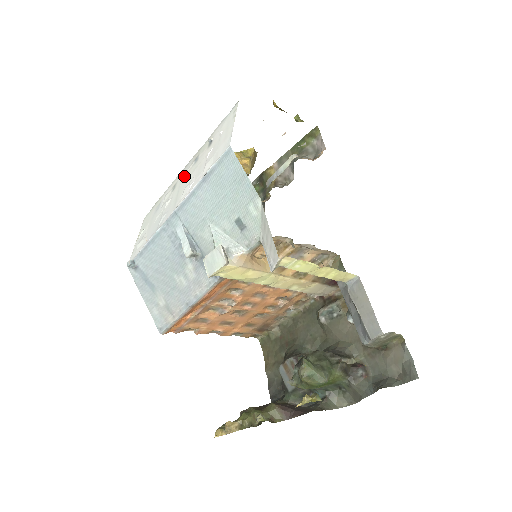
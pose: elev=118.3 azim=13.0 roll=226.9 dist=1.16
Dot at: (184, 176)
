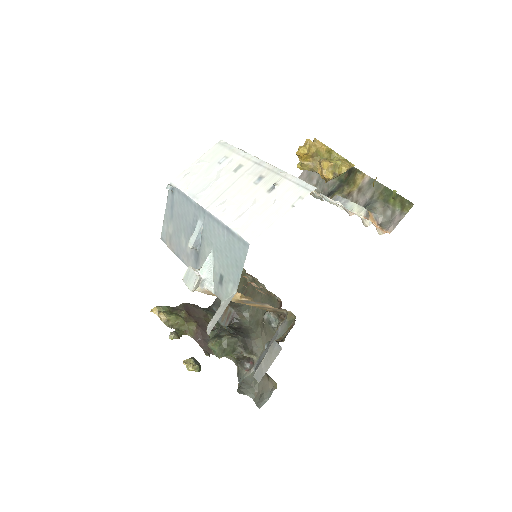
Dot at: (245, 177)
